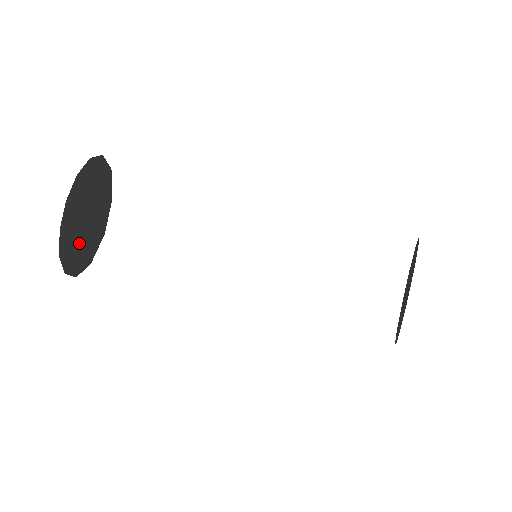
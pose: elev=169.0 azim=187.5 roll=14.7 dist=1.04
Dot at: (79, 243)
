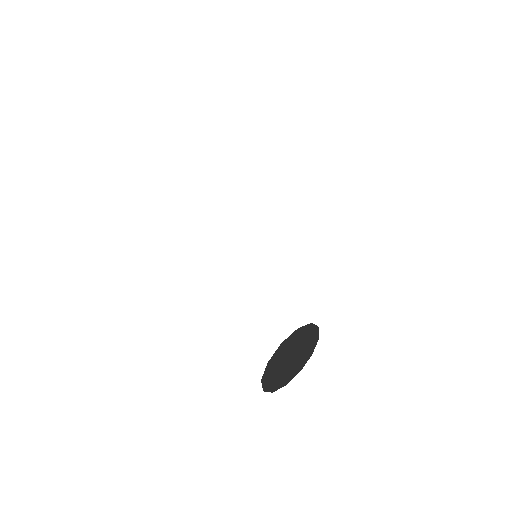
Dot at: occluded
